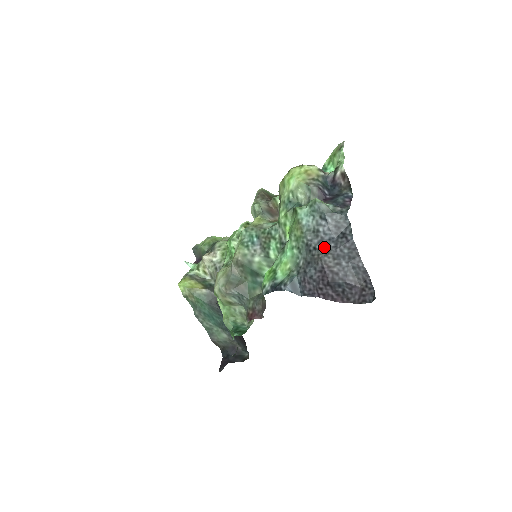
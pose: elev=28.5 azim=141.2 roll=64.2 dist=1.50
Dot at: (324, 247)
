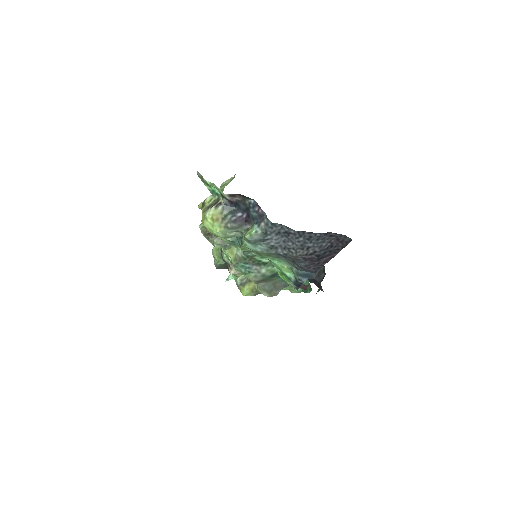
Dot at: (288, 249)
